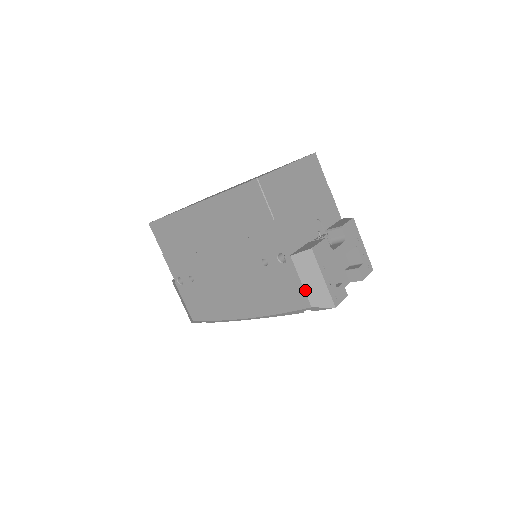
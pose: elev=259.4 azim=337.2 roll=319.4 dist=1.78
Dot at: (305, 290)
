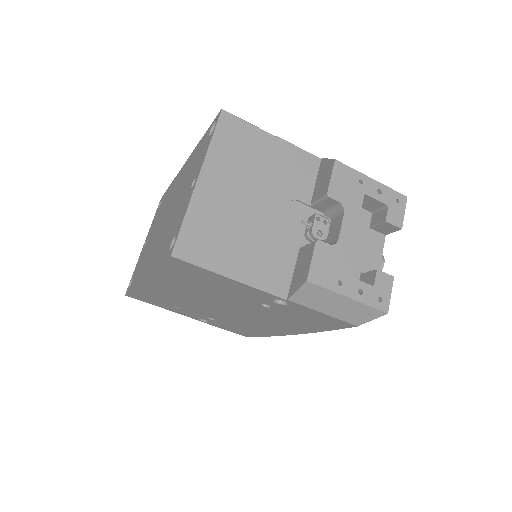
Dot at: (335, 317)
